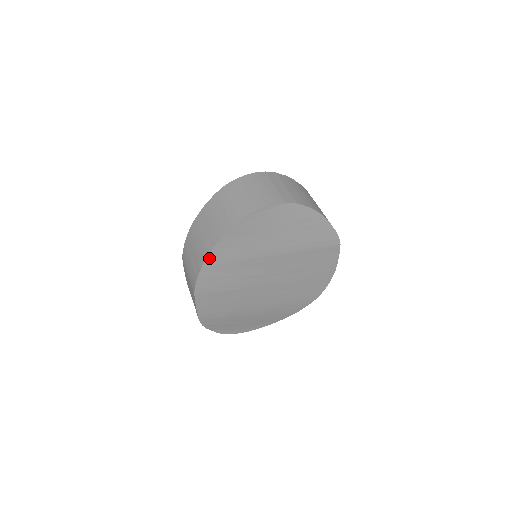
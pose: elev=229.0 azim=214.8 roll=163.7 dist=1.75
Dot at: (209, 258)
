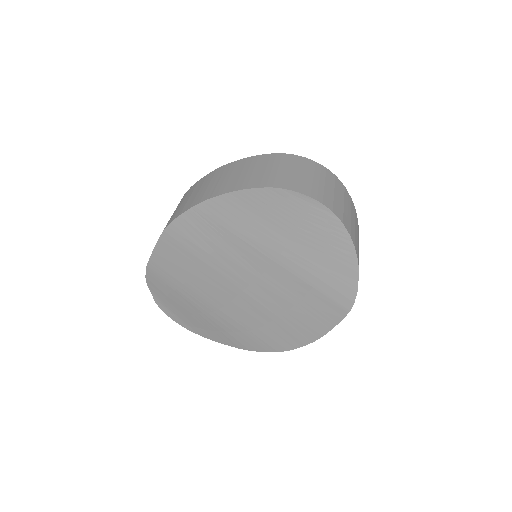
Dot at: (208, 203)
